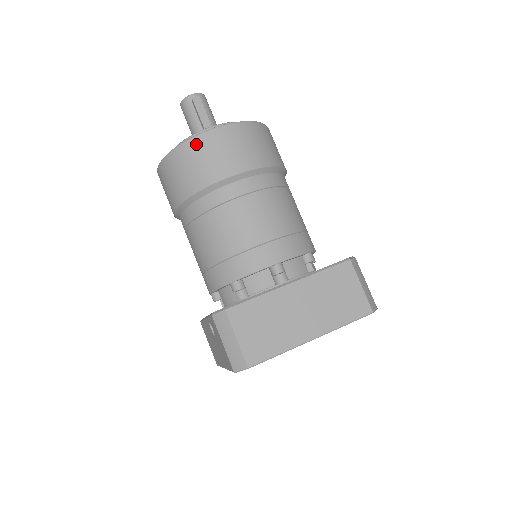
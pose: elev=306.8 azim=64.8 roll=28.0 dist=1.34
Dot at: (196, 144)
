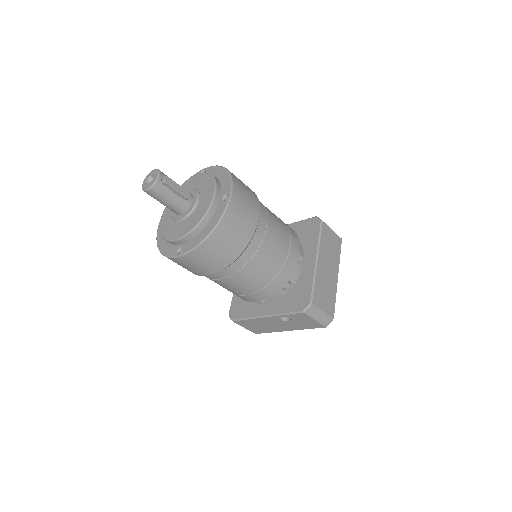
Dot at: (226, 222)
